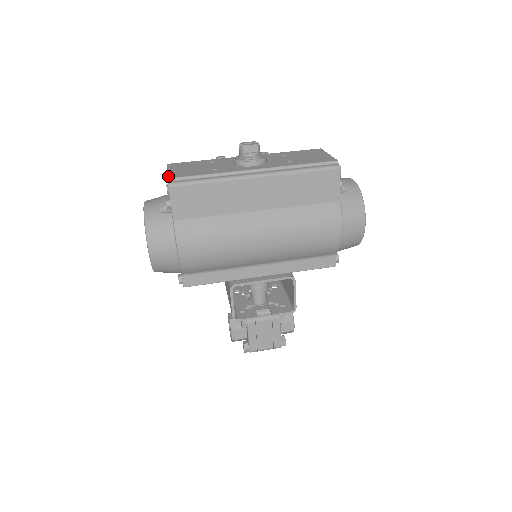
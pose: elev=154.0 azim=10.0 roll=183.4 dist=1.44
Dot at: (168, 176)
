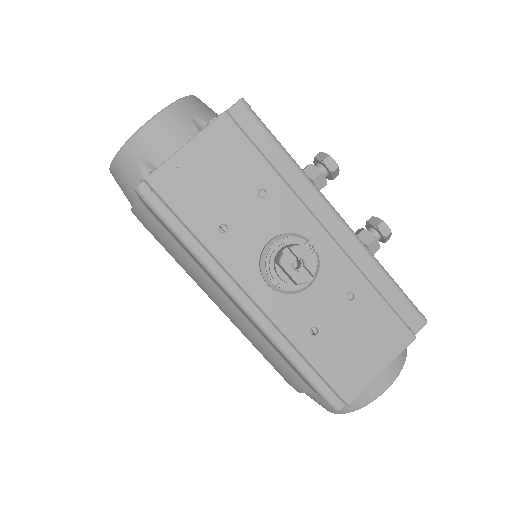
Dot at: (156, 171)
